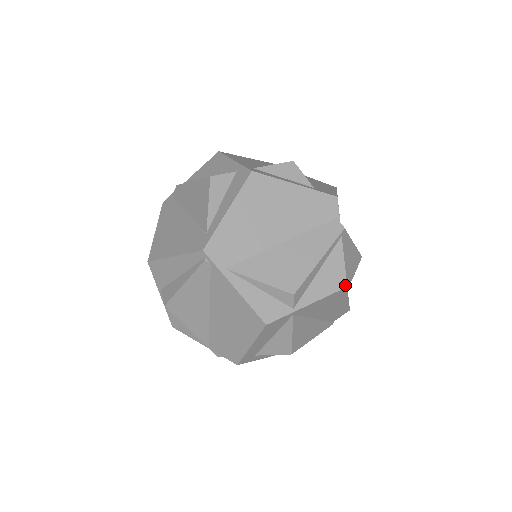
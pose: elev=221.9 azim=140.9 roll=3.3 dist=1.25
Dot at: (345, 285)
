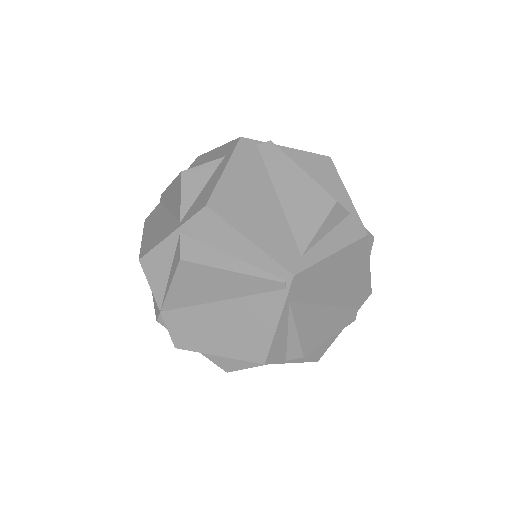
Dot at: (318, 360)
